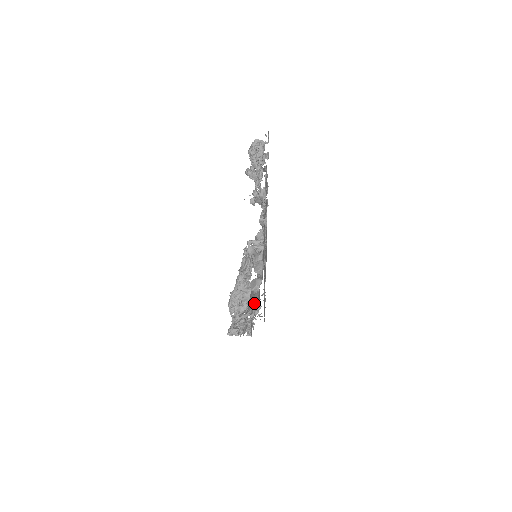
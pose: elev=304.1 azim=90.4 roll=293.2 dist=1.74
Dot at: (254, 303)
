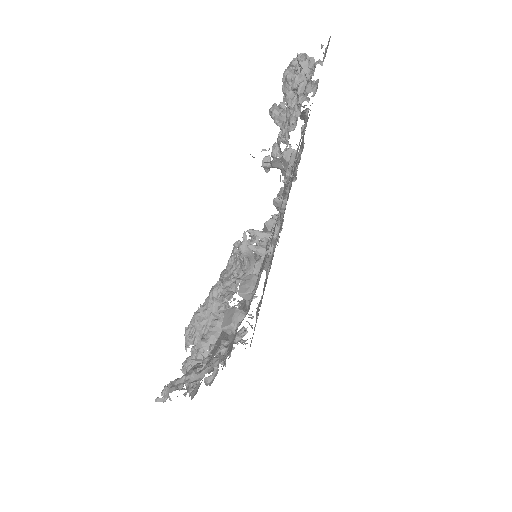
Dot at: (221, 352)
